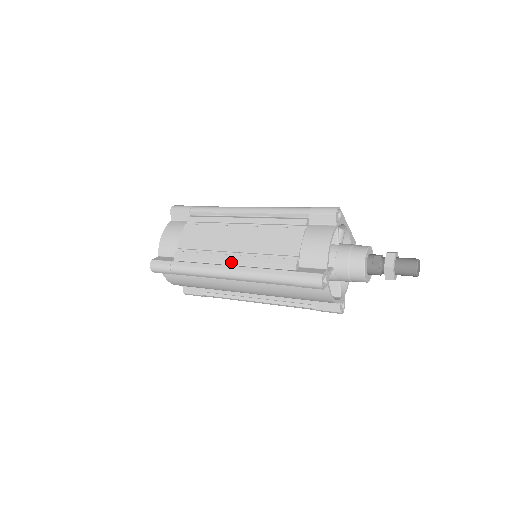
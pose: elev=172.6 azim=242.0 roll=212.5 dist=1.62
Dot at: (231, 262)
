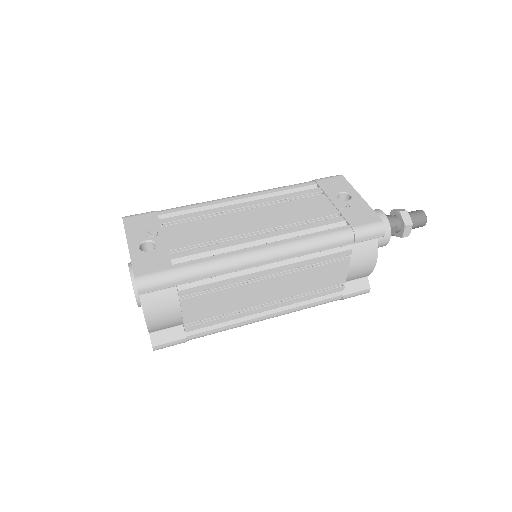
Dot at: (268, 310)
